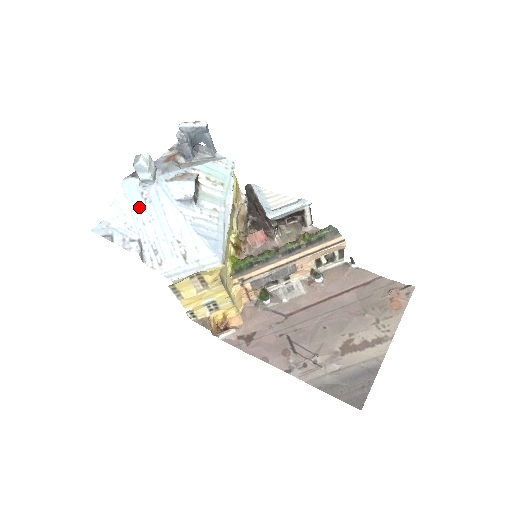
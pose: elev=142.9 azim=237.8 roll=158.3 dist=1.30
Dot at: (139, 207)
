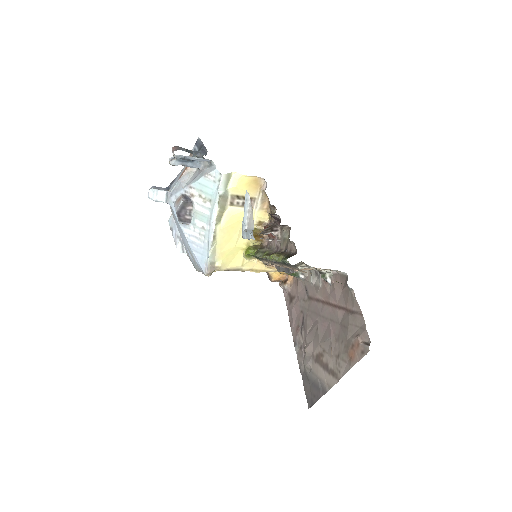
Dot at: occluded
